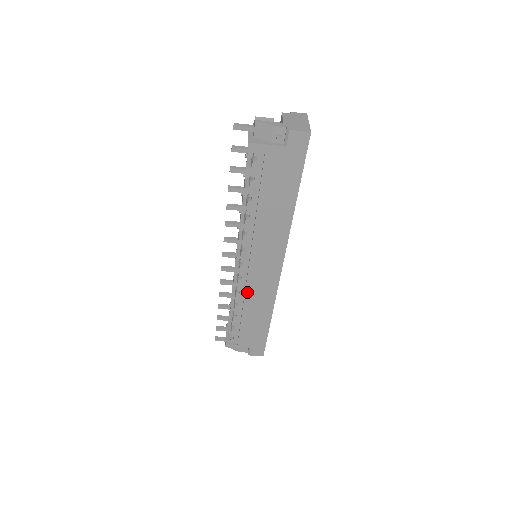
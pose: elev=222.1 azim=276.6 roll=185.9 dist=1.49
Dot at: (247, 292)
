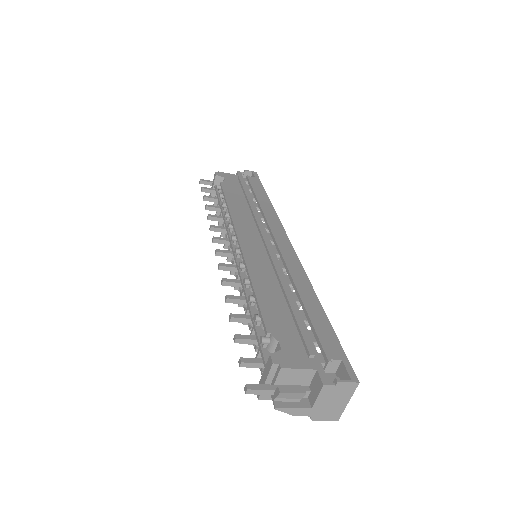
Dot at: occluded
